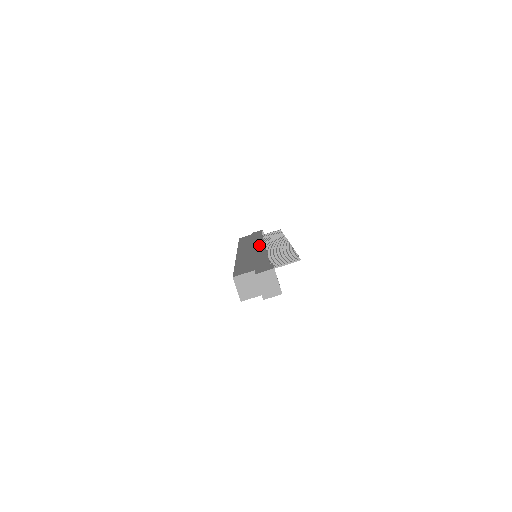
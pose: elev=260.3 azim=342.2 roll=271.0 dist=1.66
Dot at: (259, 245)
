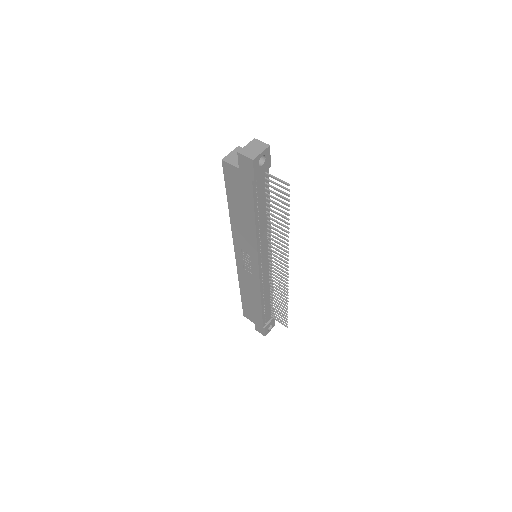
Dot at: occluded
